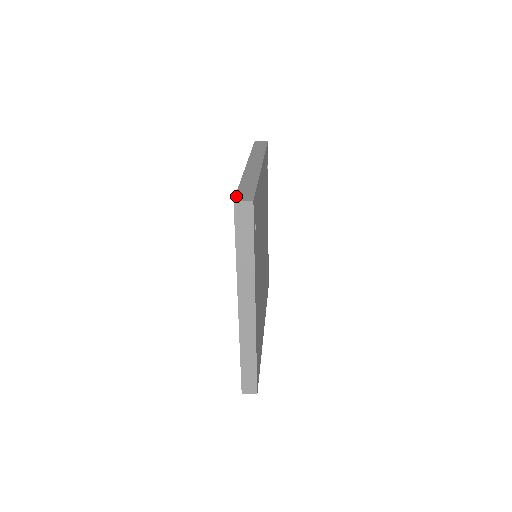
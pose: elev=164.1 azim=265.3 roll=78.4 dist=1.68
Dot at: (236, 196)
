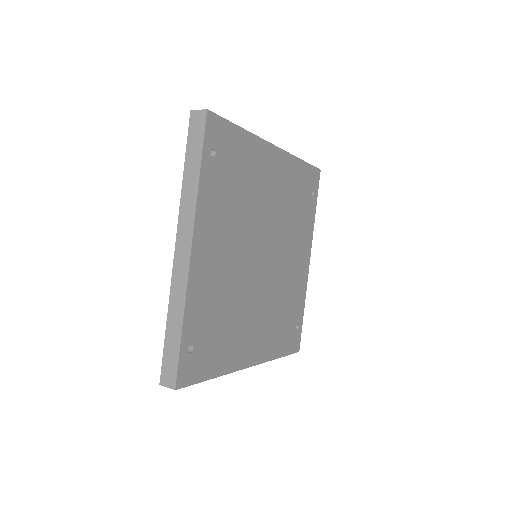
Dot at: occluded
